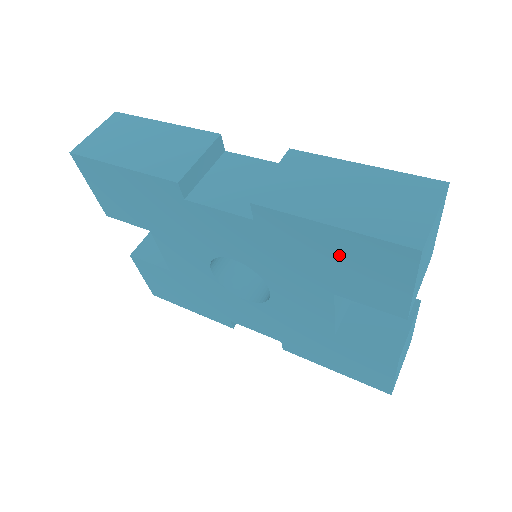
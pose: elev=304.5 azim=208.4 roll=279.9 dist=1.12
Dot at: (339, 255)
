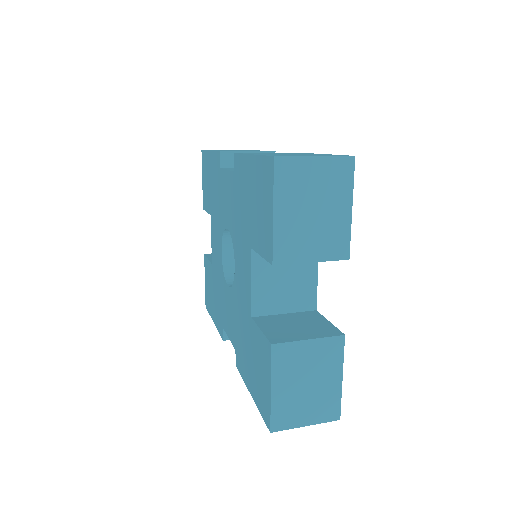
Dot at: (253, 189)
